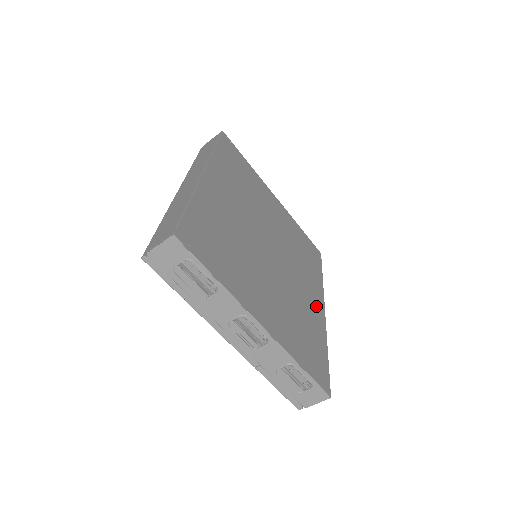
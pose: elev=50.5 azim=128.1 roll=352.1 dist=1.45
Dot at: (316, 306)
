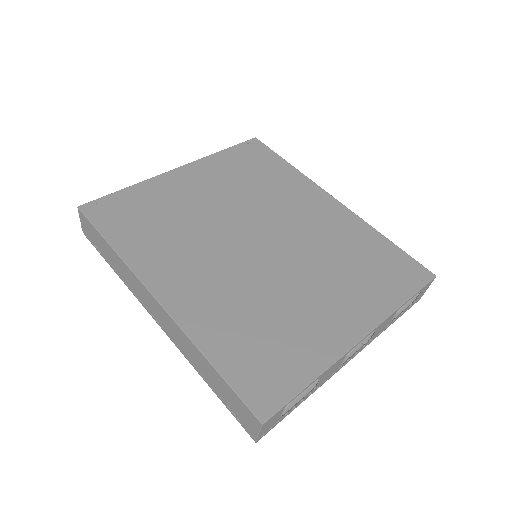
Dot at: (330, 211)
